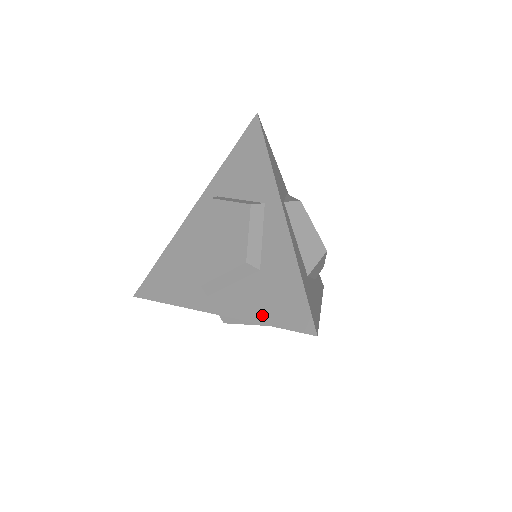
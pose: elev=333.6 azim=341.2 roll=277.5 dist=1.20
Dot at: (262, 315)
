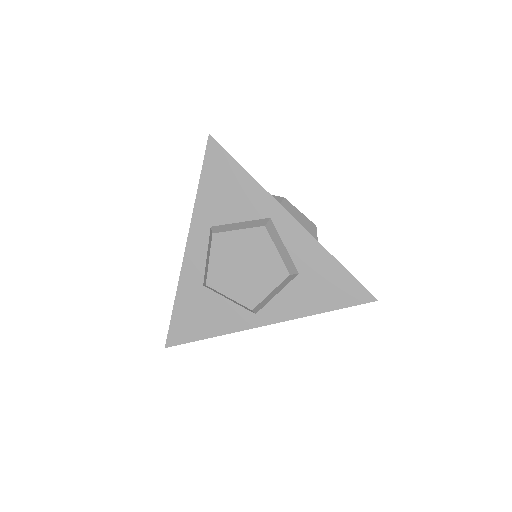
Dot at: (321, 306)
